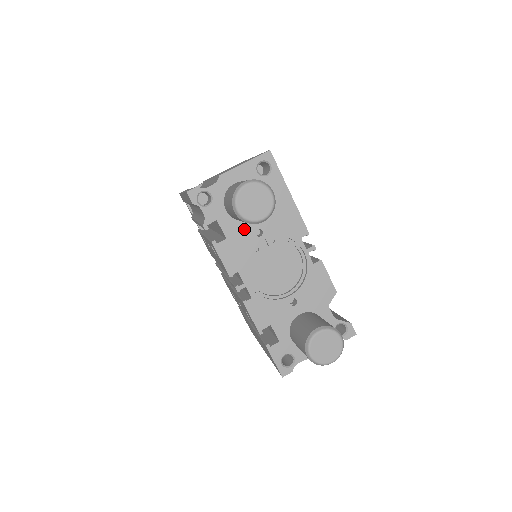
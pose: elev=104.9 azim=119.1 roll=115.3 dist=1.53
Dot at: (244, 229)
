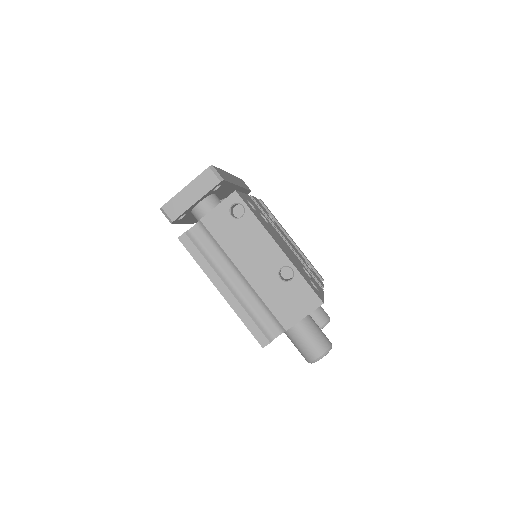
Dot at: occluded
